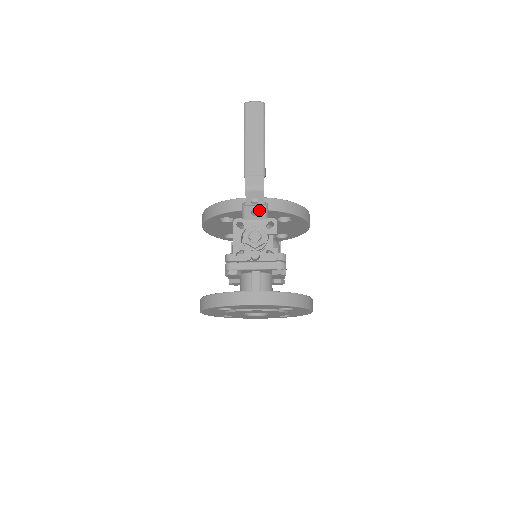
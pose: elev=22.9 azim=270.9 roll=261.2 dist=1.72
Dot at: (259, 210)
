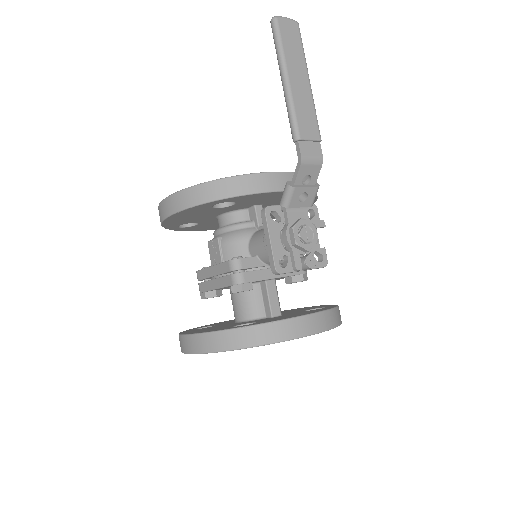
Dot at: (309, 193)
